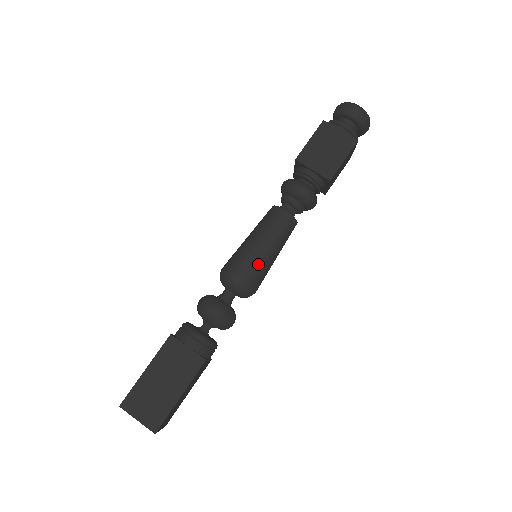
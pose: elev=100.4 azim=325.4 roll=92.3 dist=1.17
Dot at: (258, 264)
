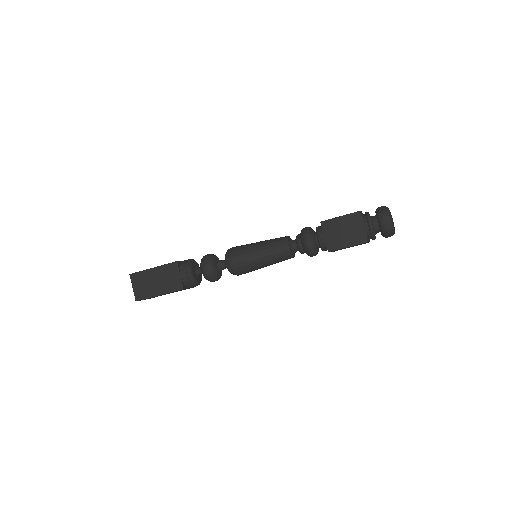
Dot at: (249, 264)
